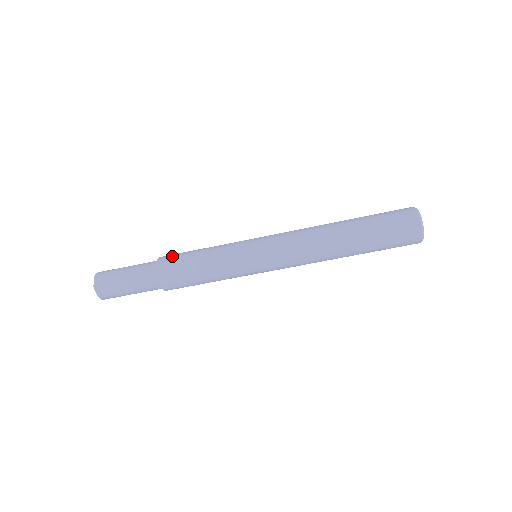
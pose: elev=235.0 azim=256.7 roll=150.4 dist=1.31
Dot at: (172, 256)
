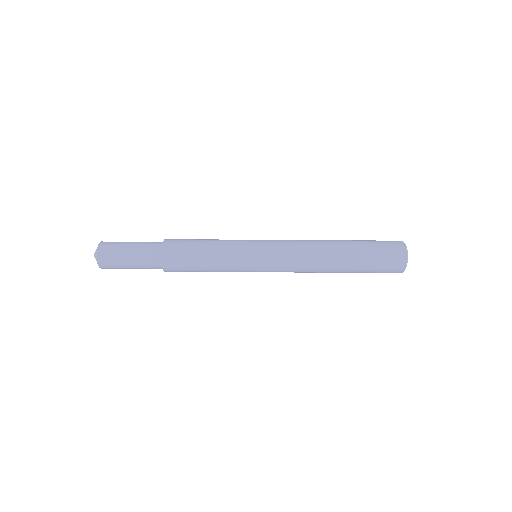
Dot at: (180, 239)
